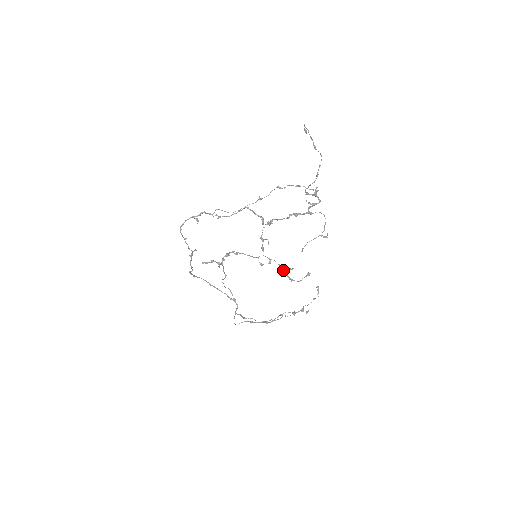
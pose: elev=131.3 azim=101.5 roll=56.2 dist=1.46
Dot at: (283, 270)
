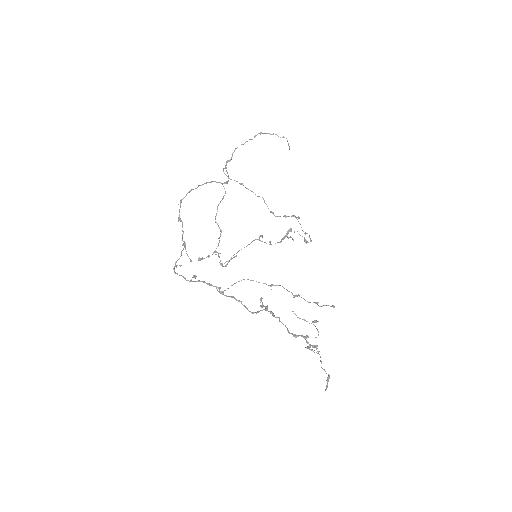
Dot at: occluded
